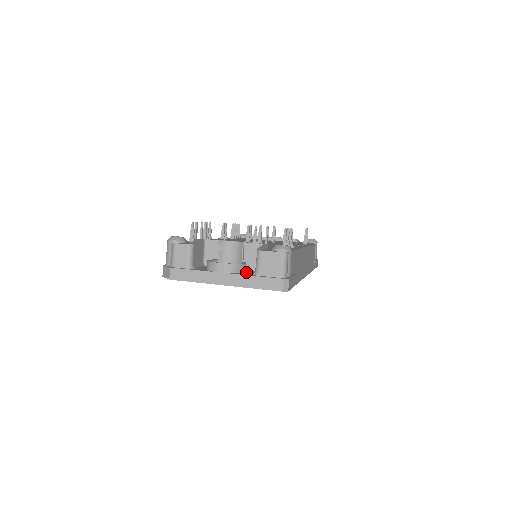
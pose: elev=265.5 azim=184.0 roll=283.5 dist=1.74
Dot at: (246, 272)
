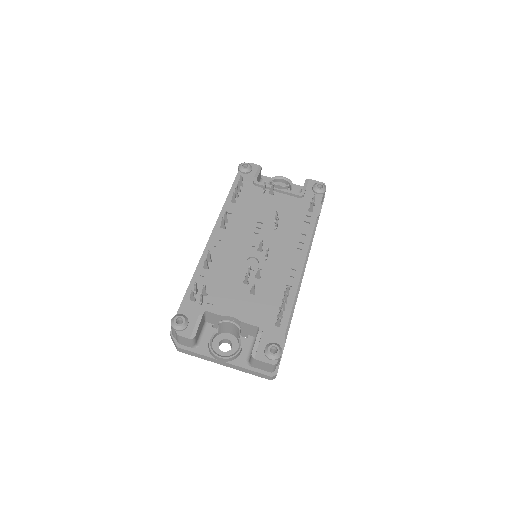
Dot at: (242, 349)
